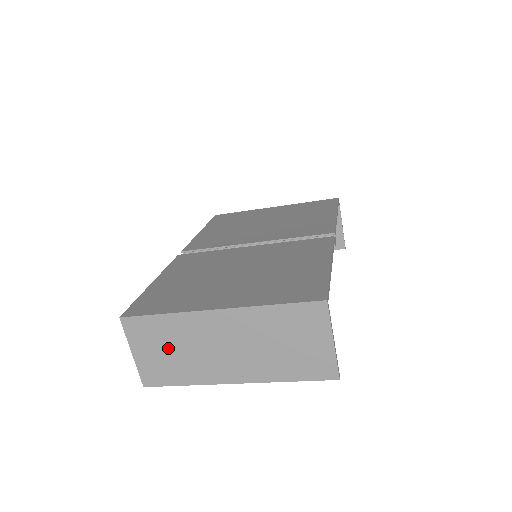
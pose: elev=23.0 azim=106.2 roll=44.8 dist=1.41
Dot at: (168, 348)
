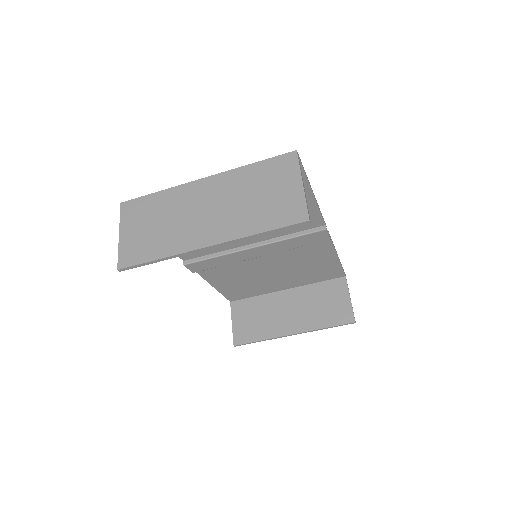
Dot at: (153, 222)
